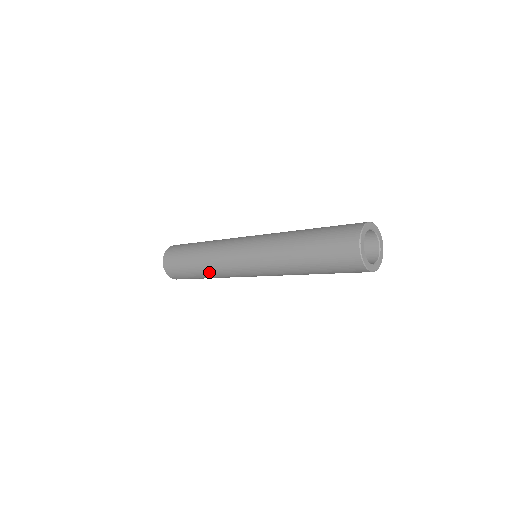
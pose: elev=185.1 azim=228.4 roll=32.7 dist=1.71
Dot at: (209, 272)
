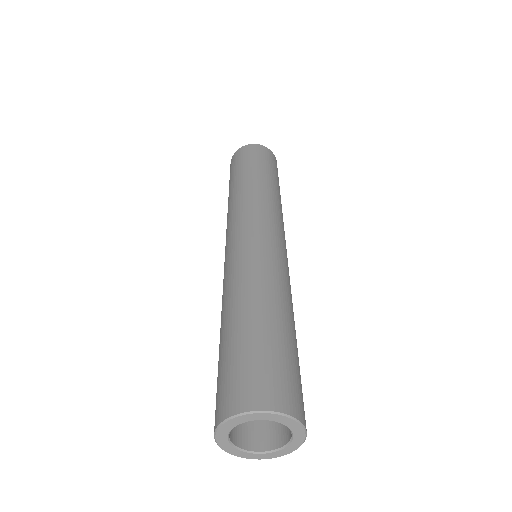
Dot at: occluded
